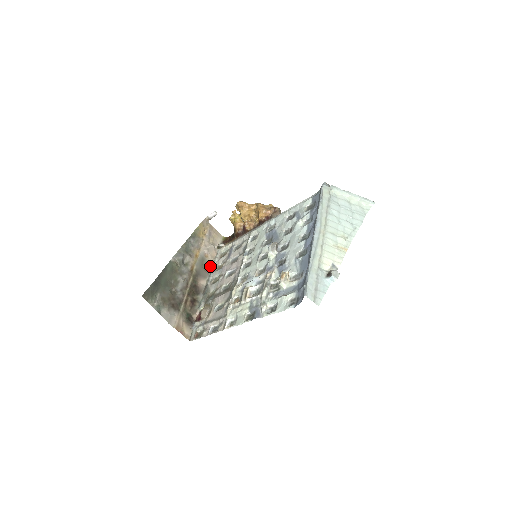
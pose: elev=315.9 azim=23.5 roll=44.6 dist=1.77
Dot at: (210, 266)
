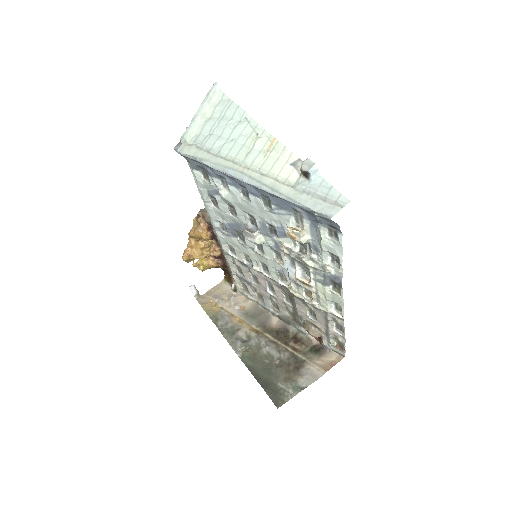
Dot at: (256, 307)
